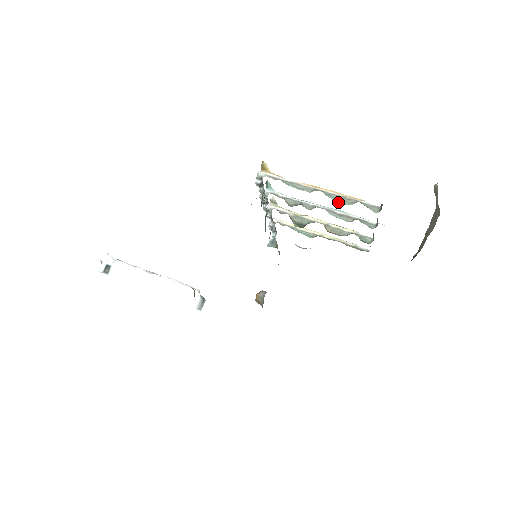
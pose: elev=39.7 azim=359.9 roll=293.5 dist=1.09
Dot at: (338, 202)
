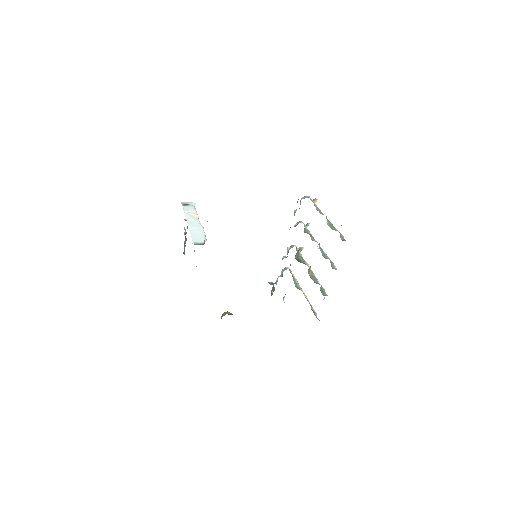
Dot at: (328, 224)
